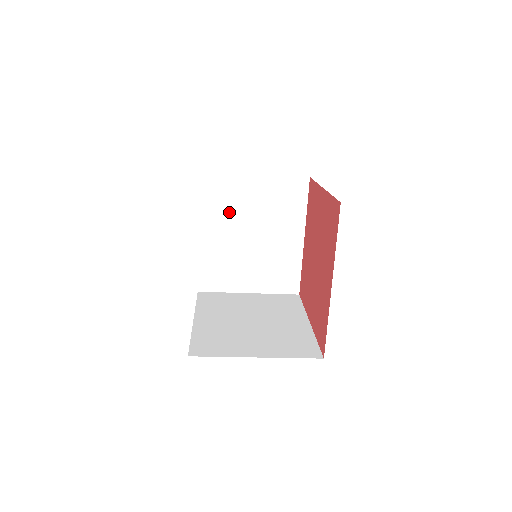
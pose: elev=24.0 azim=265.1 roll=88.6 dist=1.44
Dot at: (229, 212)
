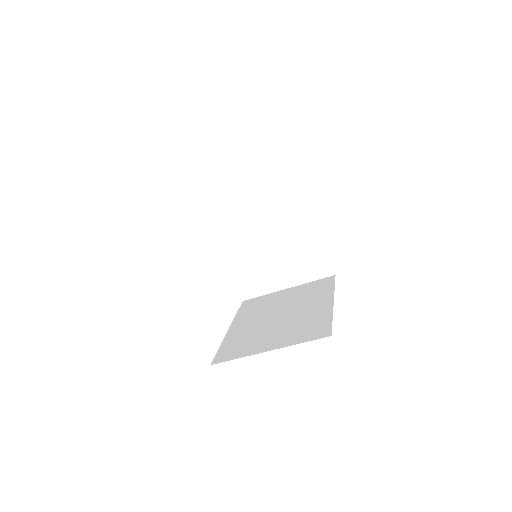
Dot at: (238, 222)
